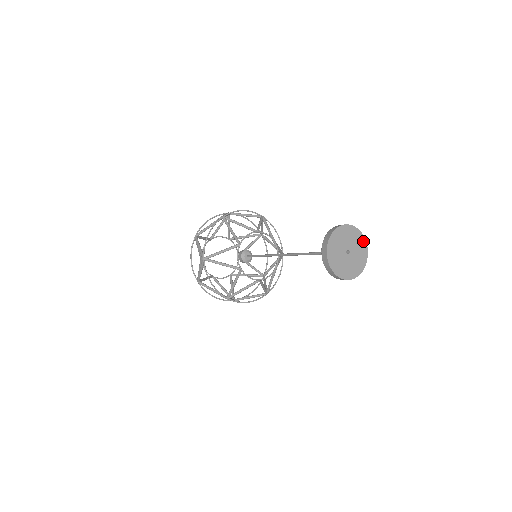
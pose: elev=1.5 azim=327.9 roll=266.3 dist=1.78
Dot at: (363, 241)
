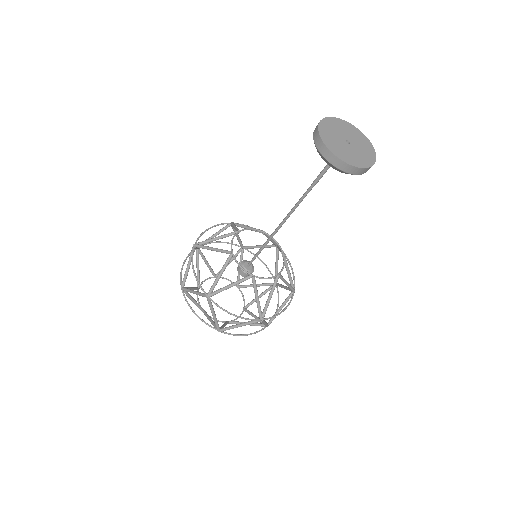
Dot at: (351, 127)
